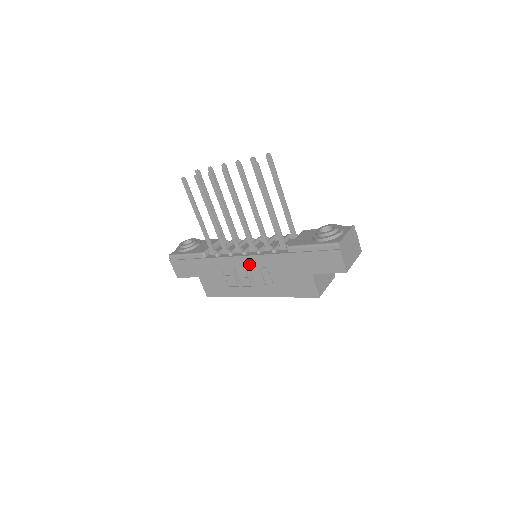
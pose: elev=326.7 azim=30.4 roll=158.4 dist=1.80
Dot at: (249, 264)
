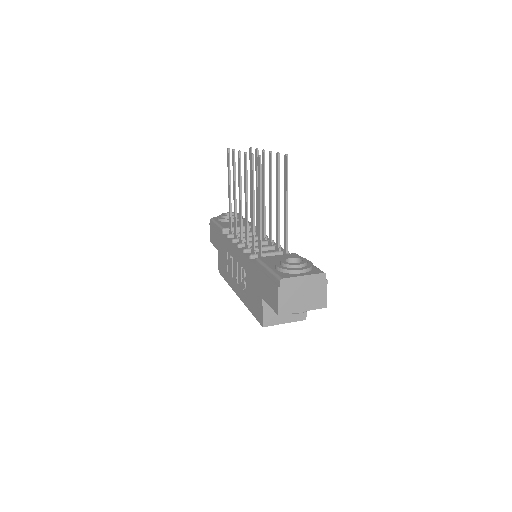
Dot at: (238, 258)
